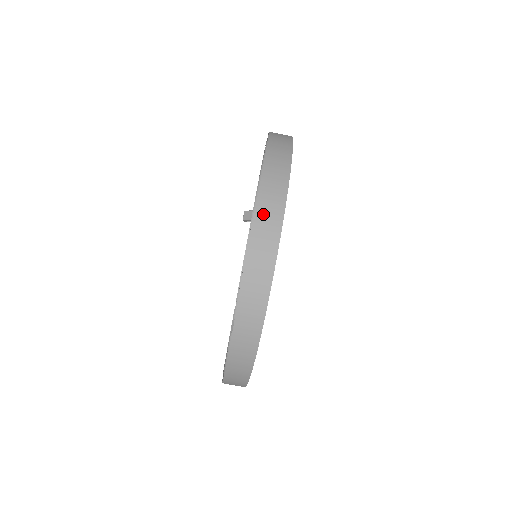
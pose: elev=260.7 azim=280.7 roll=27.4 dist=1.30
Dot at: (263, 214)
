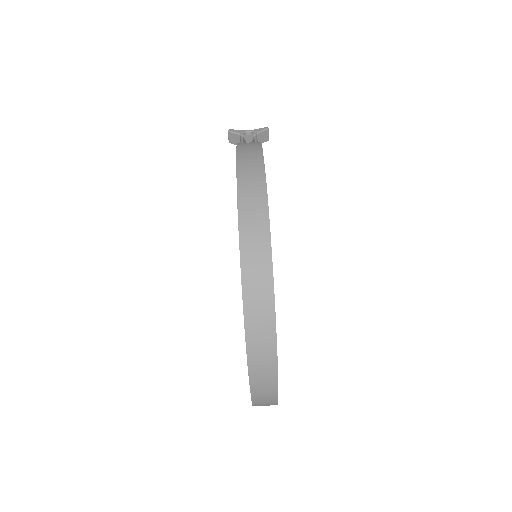
Dot at: (257, 370)
